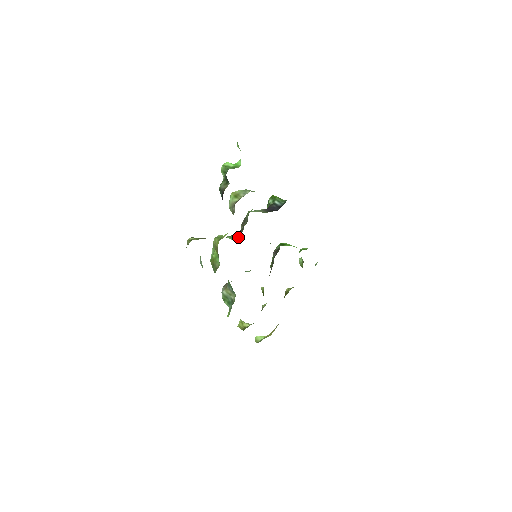
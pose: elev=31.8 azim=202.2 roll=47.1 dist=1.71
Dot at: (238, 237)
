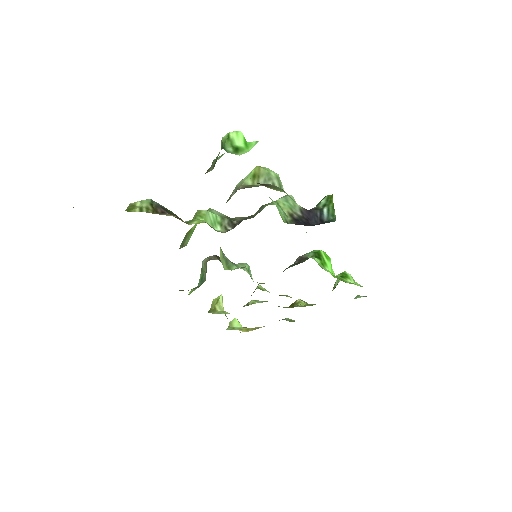
Dot at: (228, 228)
